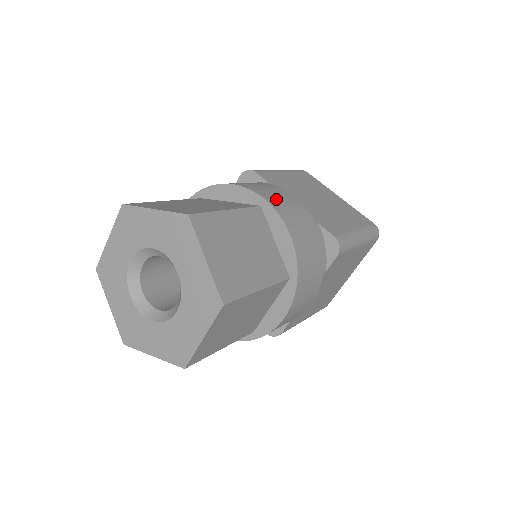
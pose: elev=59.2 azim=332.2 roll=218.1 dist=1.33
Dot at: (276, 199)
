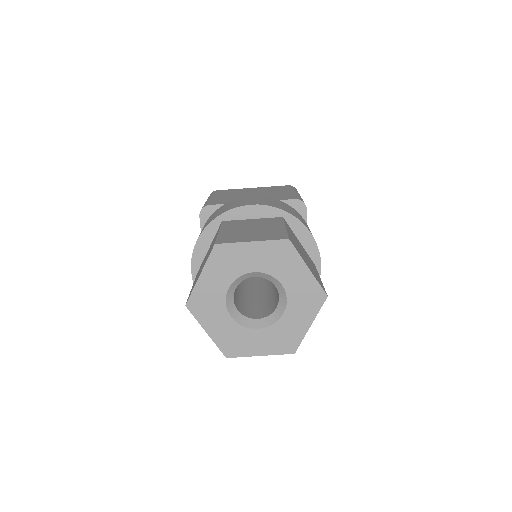
Dot at: occluded
